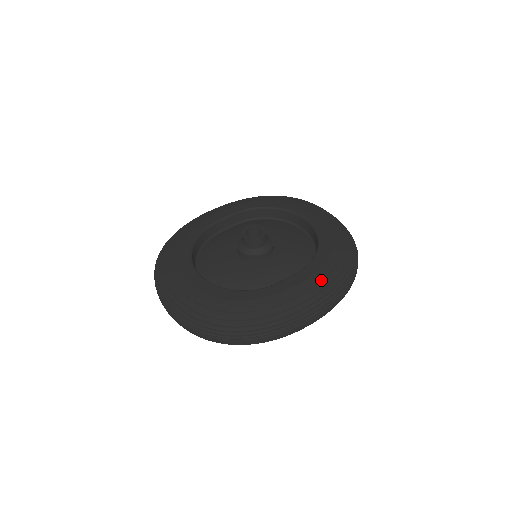
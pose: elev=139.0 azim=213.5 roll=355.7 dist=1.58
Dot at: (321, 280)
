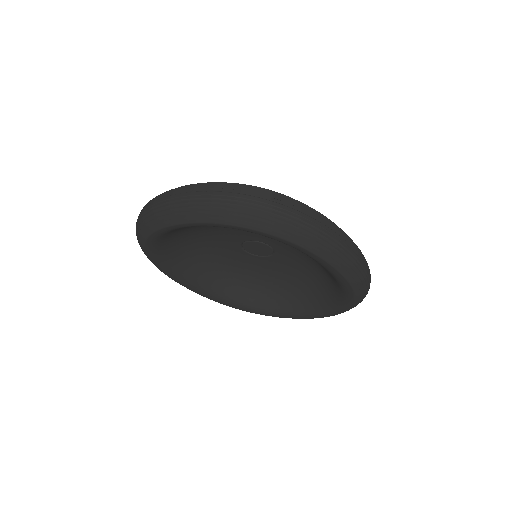
Dot at: occluded
